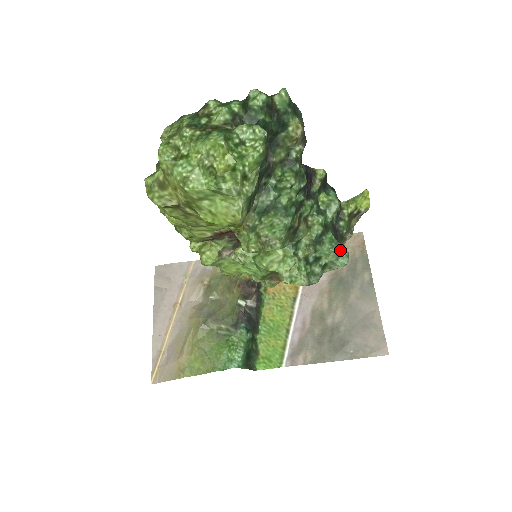
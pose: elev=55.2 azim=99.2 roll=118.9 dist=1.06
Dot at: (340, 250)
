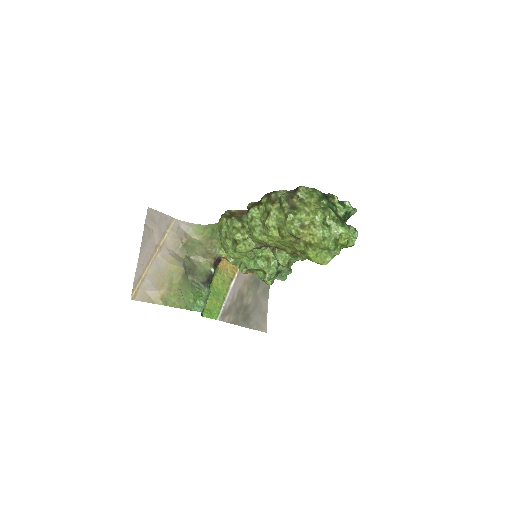
Dot at: (290, 273)
